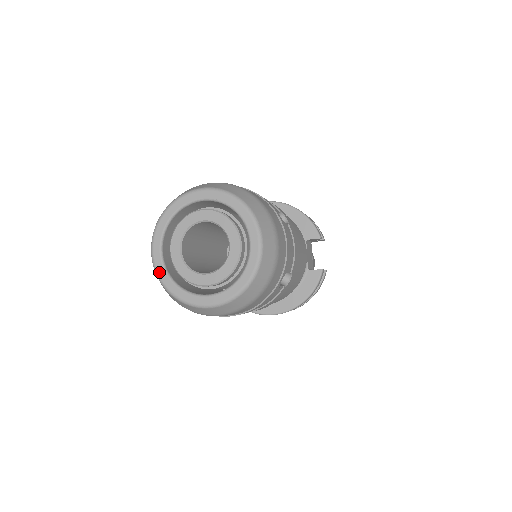
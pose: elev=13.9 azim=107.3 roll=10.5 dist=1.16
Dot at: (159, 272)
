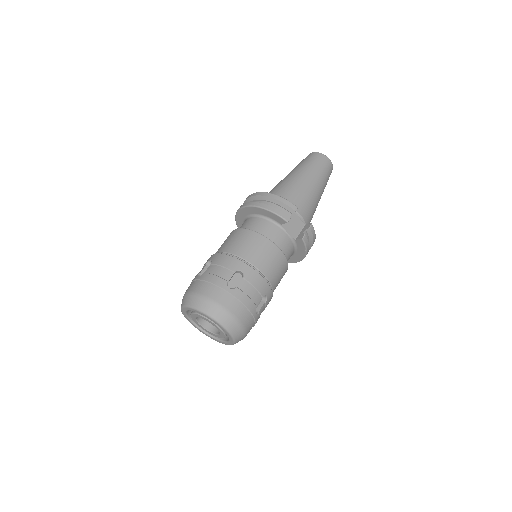
Dot at: (202, 332)
